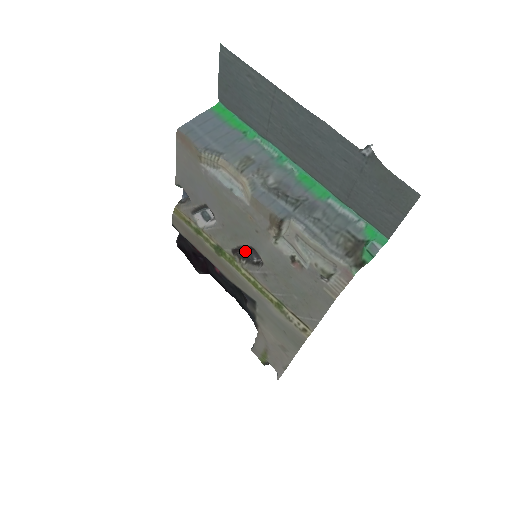
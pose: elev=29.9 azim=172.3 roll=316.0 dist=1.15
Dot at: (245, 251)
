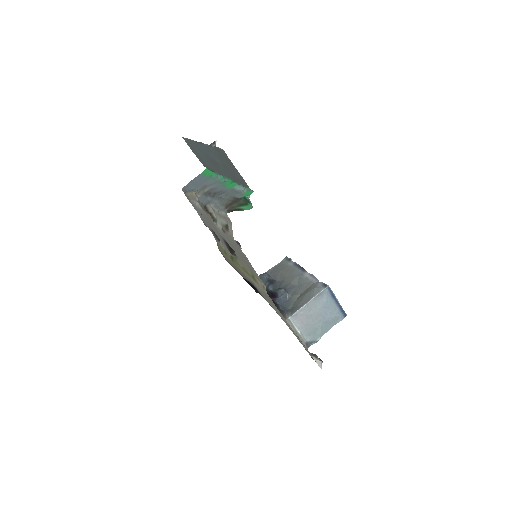
Dot at: occluded
